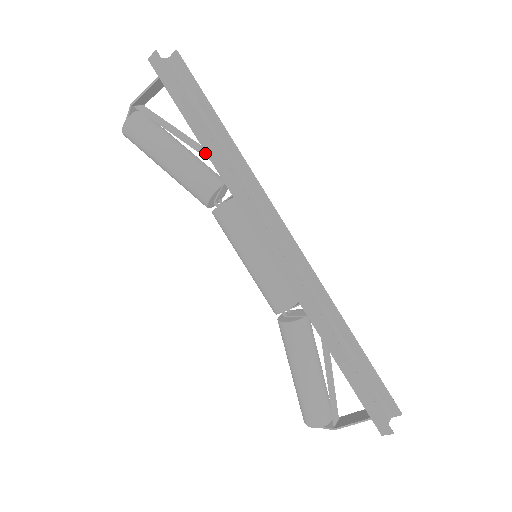
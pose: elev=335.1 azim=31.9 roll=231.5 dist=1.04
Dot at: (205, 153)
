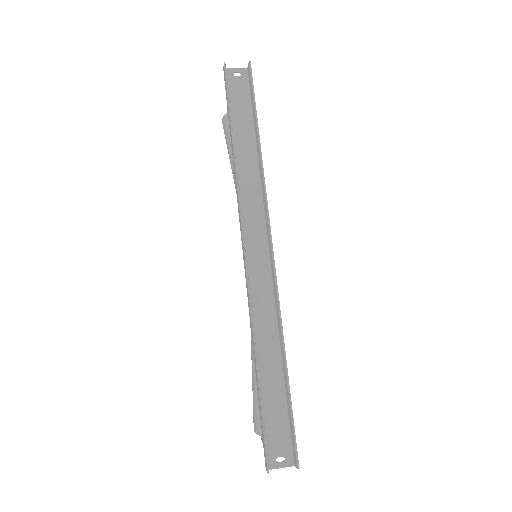
Dot at: occluded
